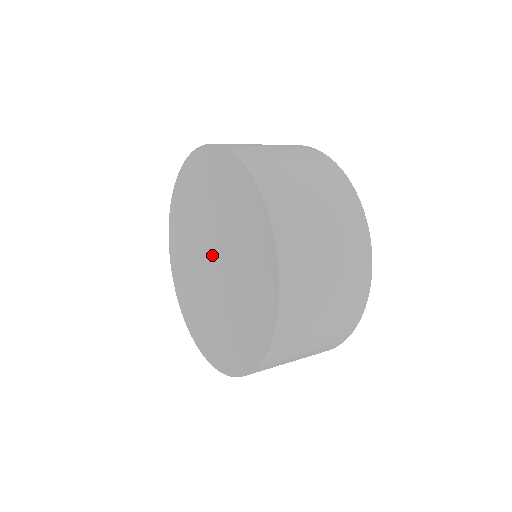
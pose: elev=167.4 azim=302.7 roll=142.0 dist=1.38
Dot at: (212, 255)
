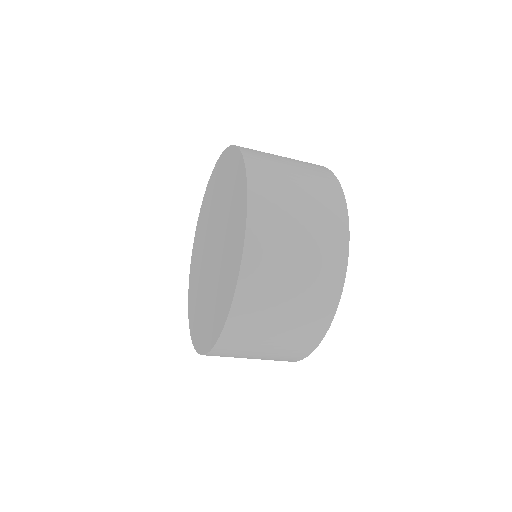
Dot at: (214, 243)
